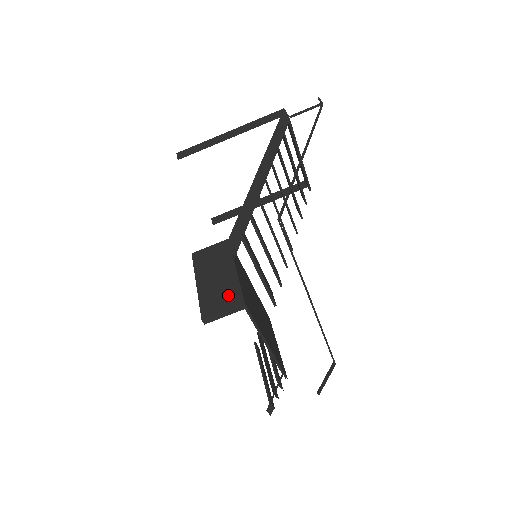
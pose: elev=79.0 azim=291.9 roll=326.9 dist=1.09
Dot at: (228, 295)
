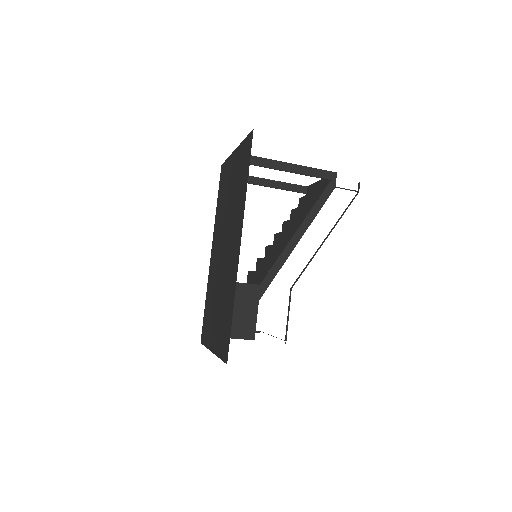
Dot at: (248, 329)
